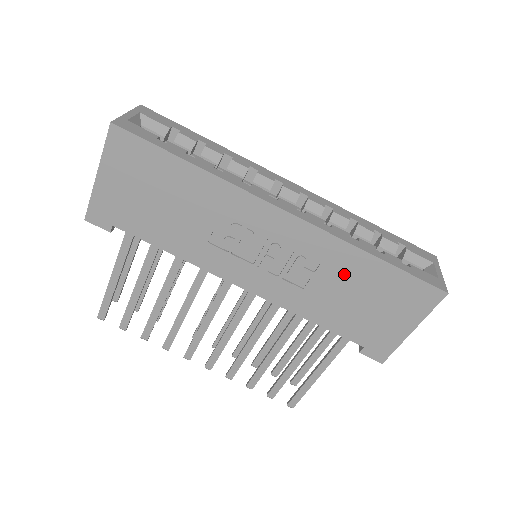
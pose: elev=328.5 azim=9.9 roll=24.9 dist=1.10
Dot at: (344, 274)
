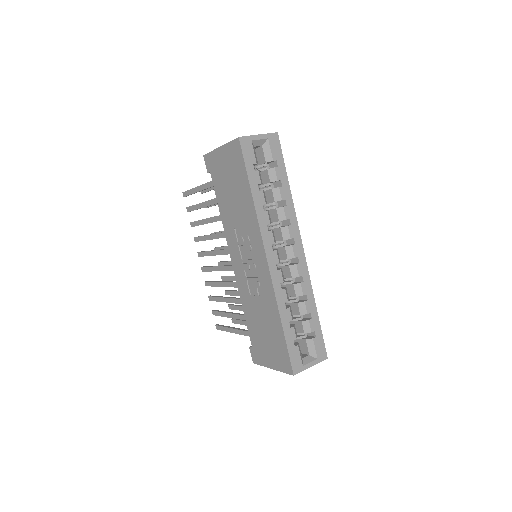
Dot at: (267, 312)
